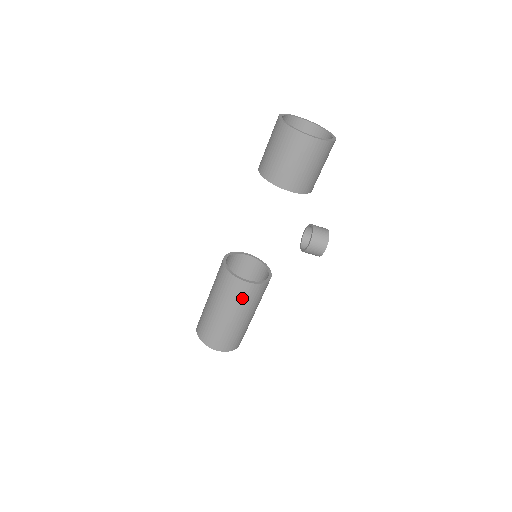
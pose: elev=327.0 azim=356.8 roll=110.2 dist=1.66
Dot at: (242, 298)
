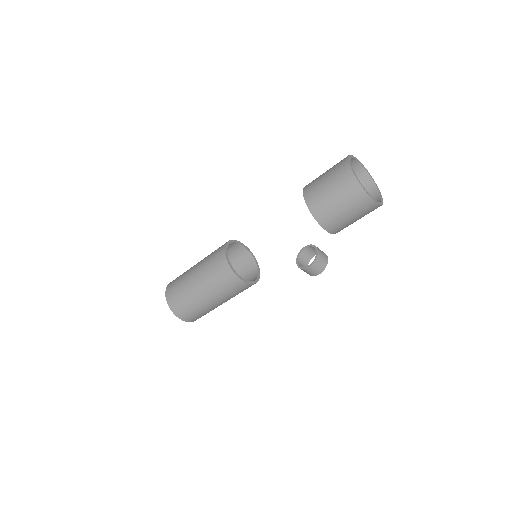
Dot at: (230, 290)
